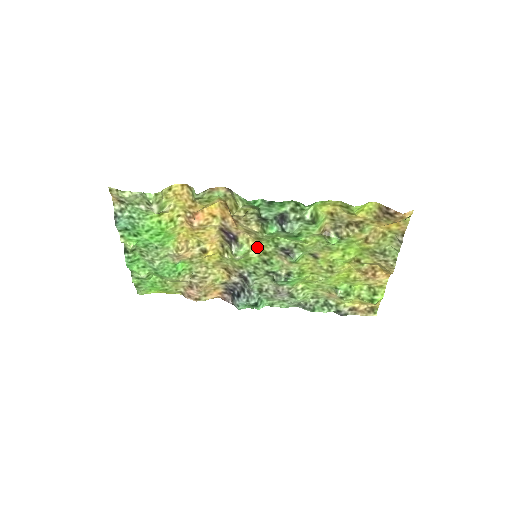
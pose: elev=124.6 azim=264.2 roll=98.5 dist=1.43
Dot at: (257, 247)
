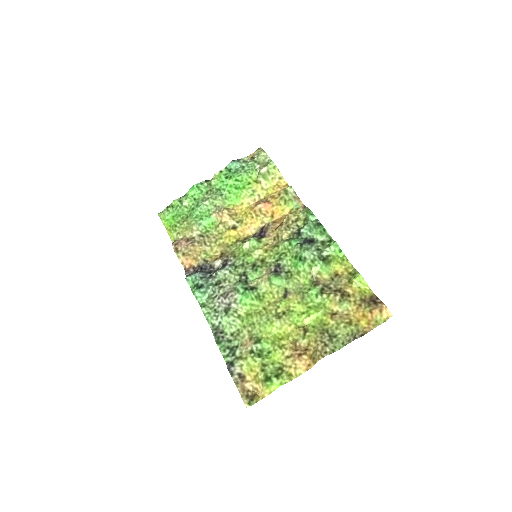
Dot at: (265, 252)
